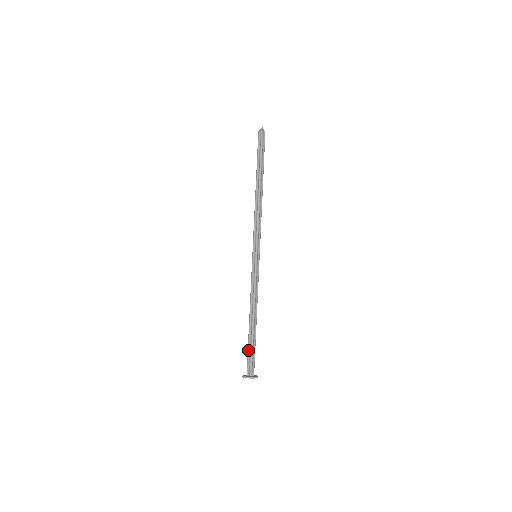
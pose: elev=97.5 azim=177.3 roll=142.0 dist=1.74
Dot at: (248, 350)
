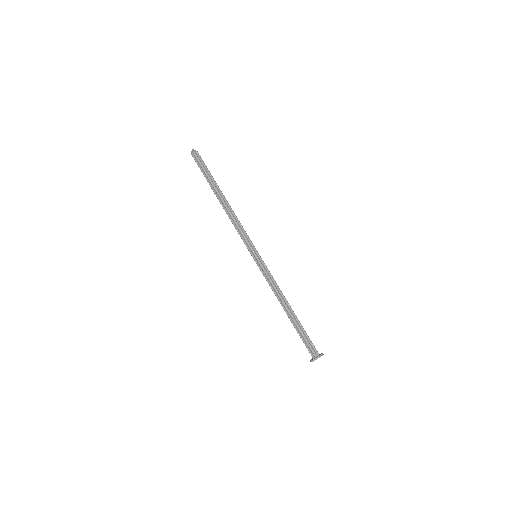
Dot at: (300, 337)
